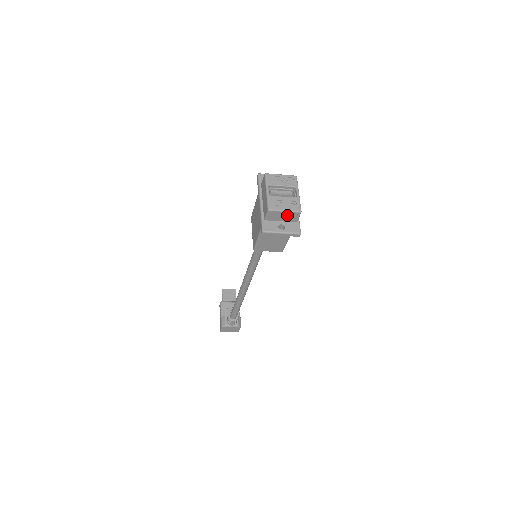
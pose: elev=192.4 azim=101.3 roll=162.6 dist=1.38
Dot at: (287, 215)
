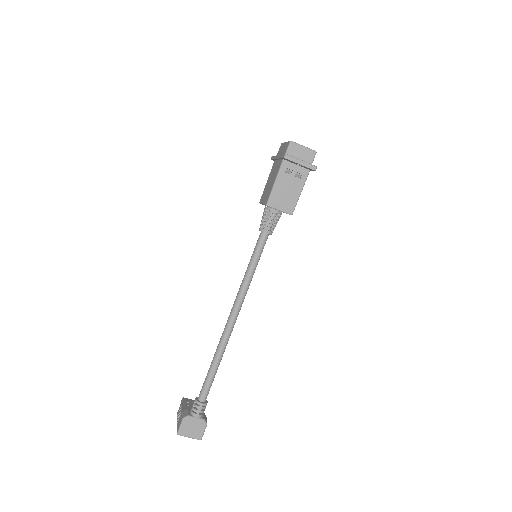
Dot at: (305, 153)
